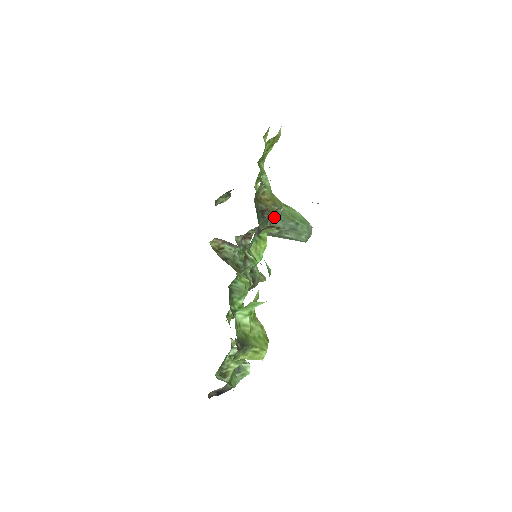
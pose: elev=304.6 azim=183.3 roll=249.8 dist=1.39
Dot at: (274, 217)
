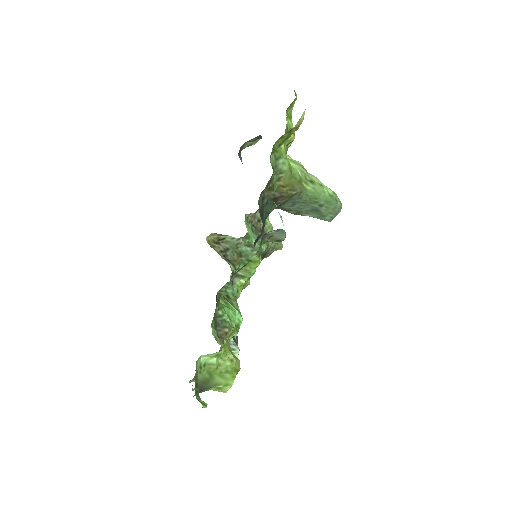
Dot at: (274, 231)
